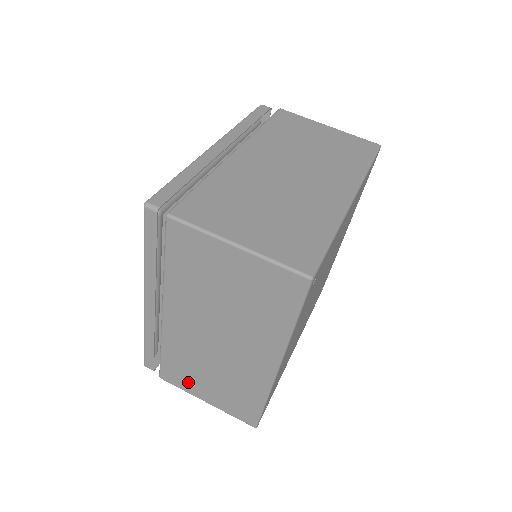
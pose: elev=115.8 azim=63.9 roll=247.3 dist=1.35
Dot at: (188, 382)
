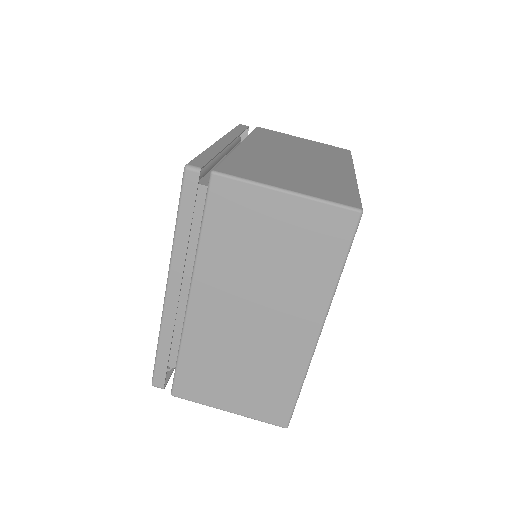
Dot at: (209, 389)
